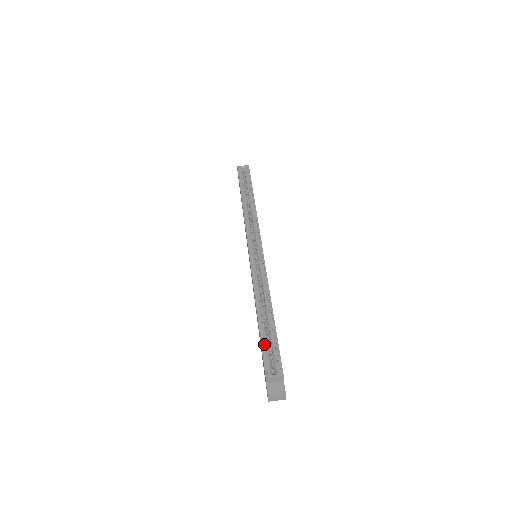
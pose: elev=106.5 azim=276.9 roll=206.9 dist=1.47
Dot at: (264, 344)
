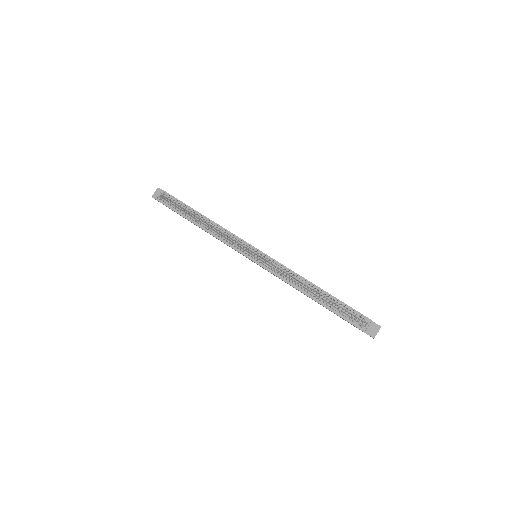
Dot at: (338, 313)
